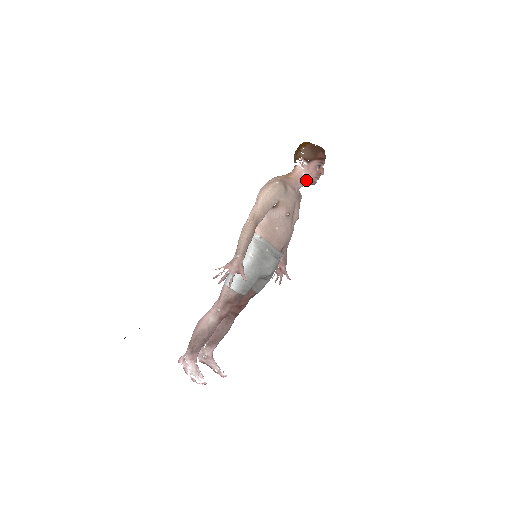
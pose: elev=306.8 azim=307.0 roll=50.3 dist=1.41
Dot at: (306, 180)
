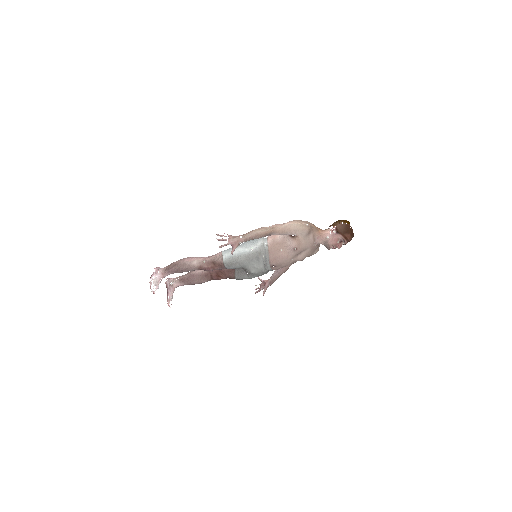
Dot at: (326, 242)
